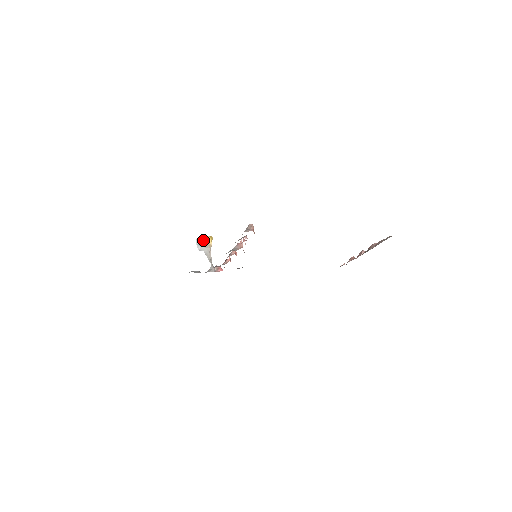
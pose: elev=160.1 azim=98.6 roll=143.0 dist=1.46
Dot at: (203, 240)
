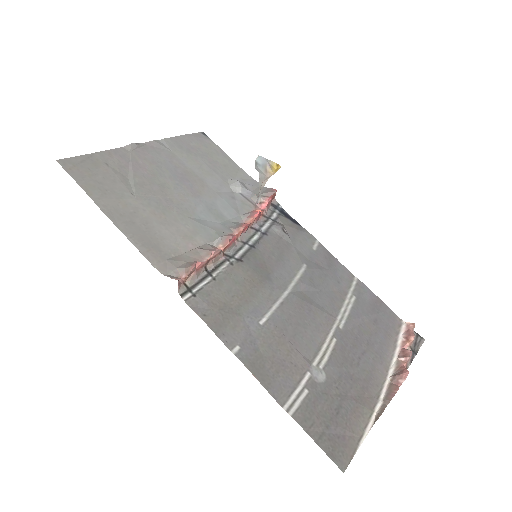
Dot at: (266, 162)
